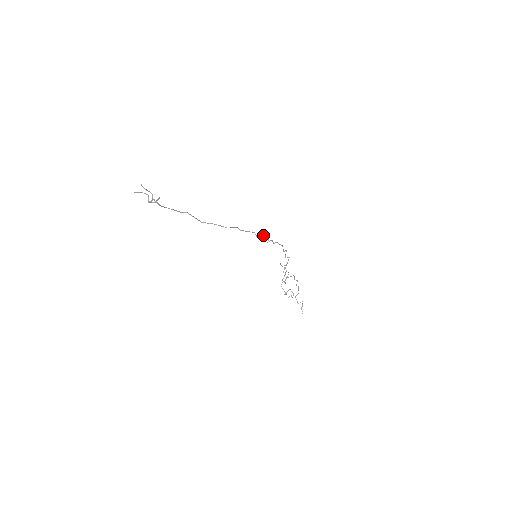
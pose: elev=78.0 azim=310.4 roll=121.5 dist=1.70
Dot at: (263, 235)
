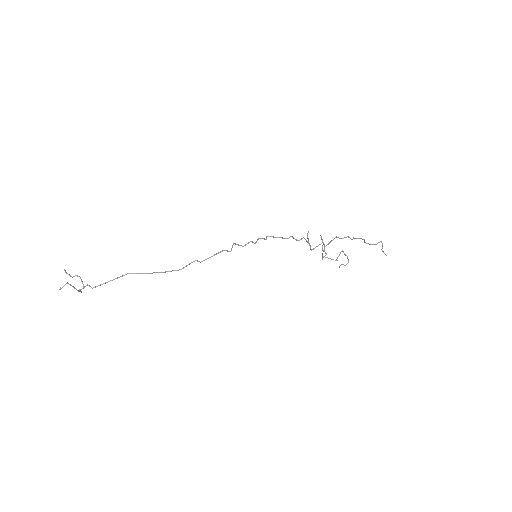
Dot at: (238, 245)
